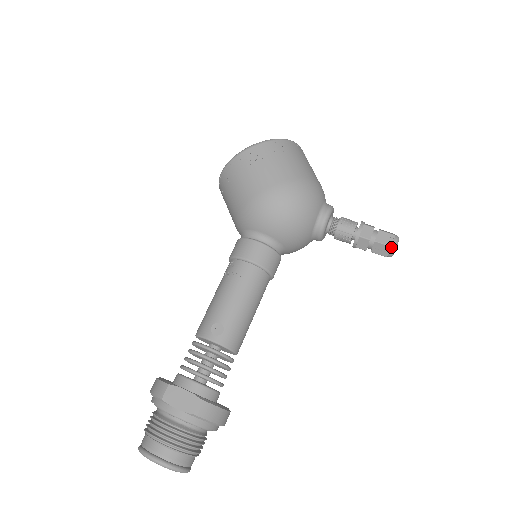
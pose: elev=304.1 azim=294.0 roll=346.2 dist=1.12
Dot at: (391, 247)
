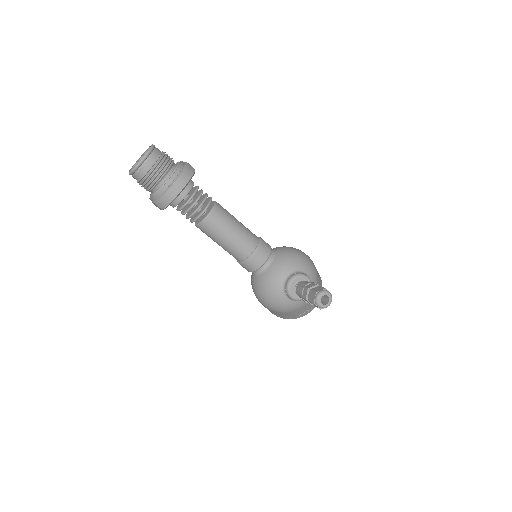
Dot at: (325, 290)
